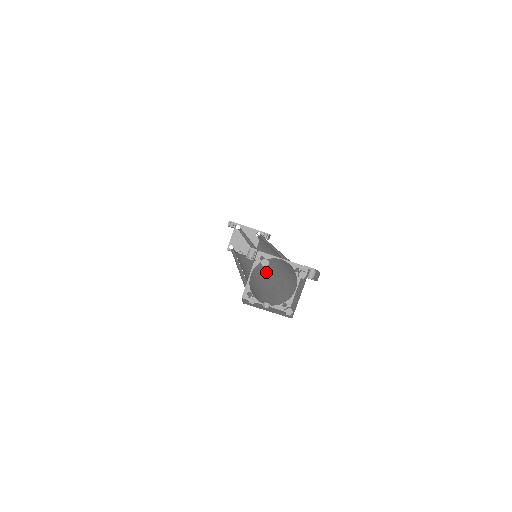
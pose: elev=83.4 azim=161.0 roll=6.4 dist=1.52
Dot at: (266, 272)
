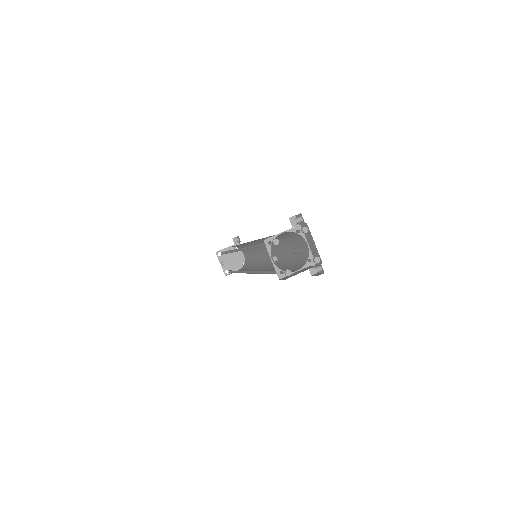
Dot at: occluded
